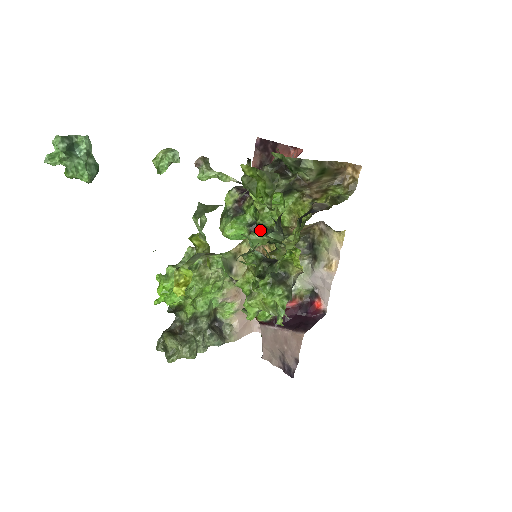
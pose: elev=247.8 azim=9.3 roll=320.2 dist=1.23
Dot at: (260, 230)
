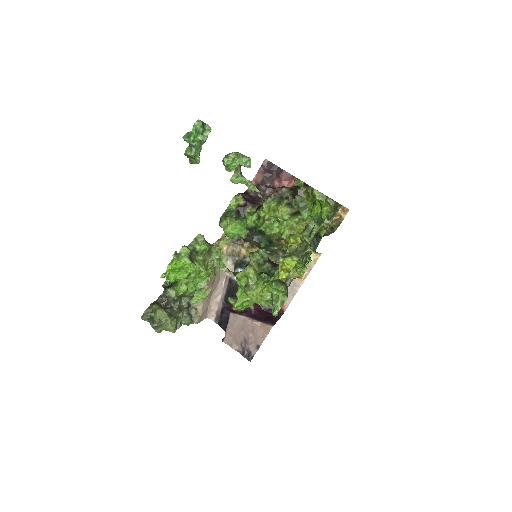
Dot at: (256, 235)
